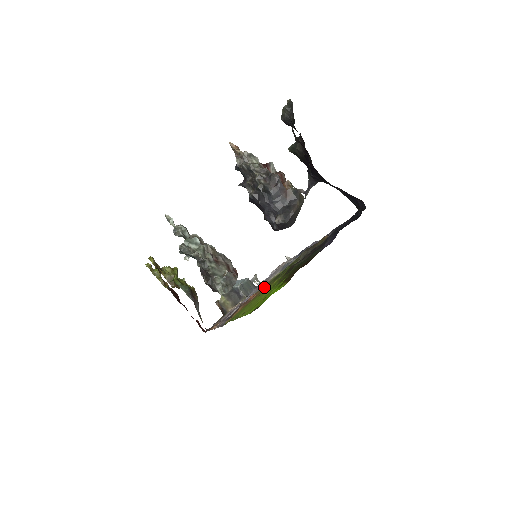
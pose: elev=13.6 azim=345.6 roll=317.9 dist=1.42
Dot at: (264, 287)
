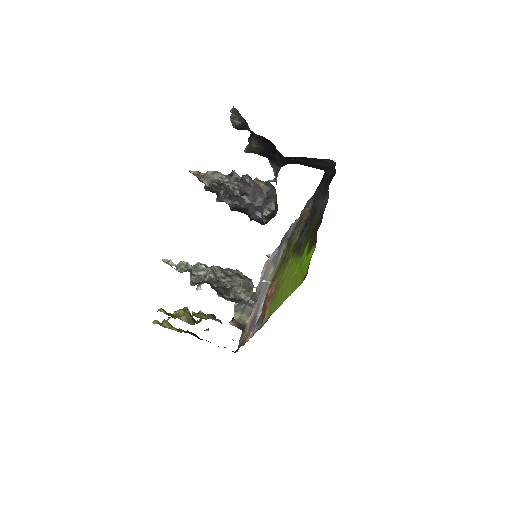
Dot at: (277, 277)
